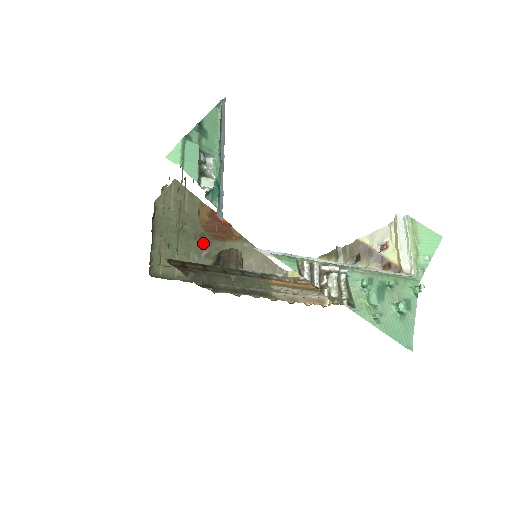
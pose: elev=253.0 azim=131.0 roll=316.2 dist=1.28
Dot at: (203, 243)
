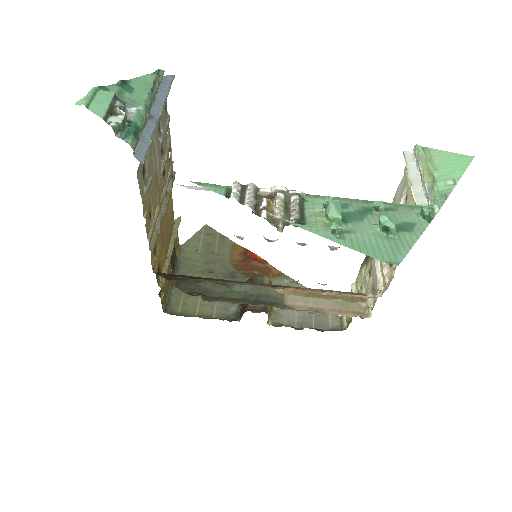
Dot at: occluded
